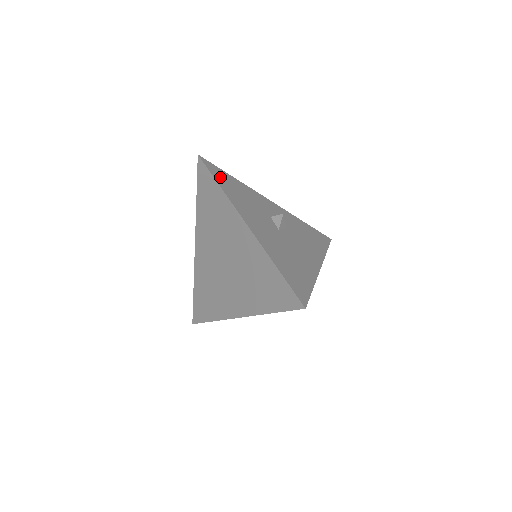
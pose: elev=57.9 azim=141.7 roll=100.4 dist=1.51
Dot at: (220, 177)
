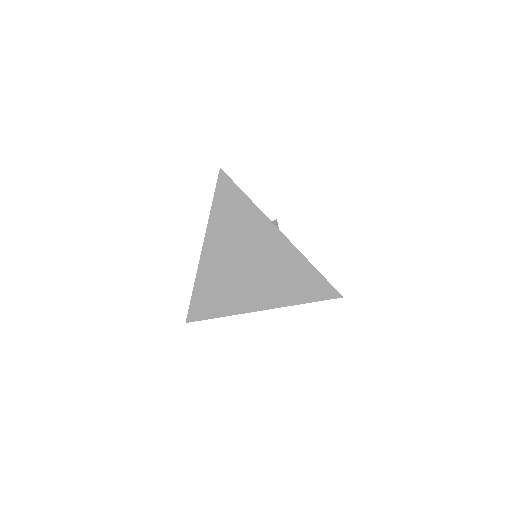
Dot at: occluded
